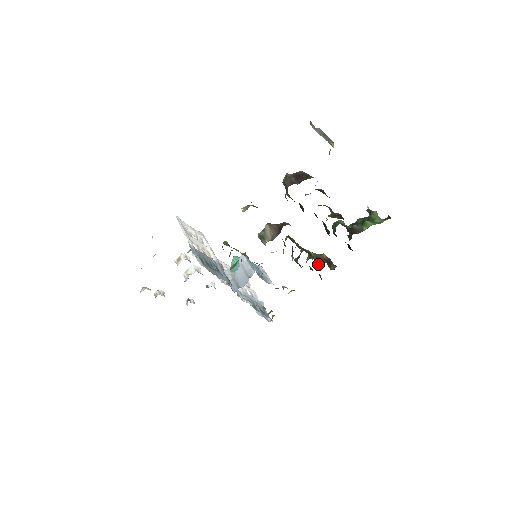
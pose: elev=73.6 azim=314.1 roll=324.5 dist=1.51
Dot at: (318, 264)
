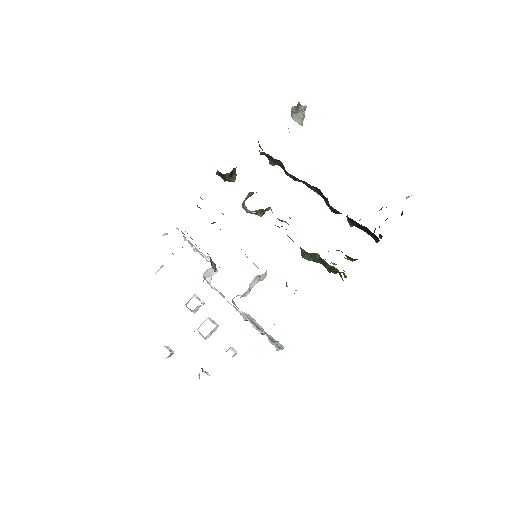
Dot at: (344, 275)
